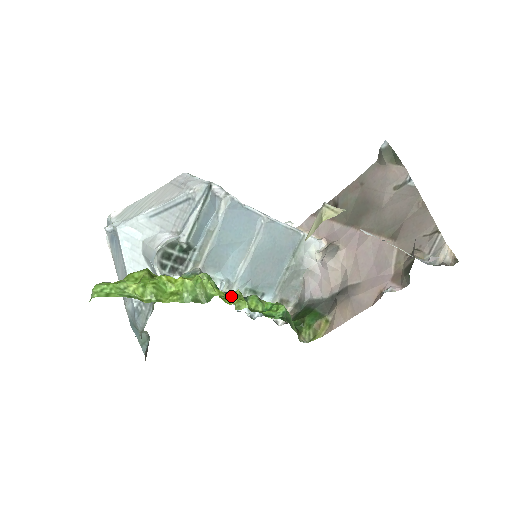
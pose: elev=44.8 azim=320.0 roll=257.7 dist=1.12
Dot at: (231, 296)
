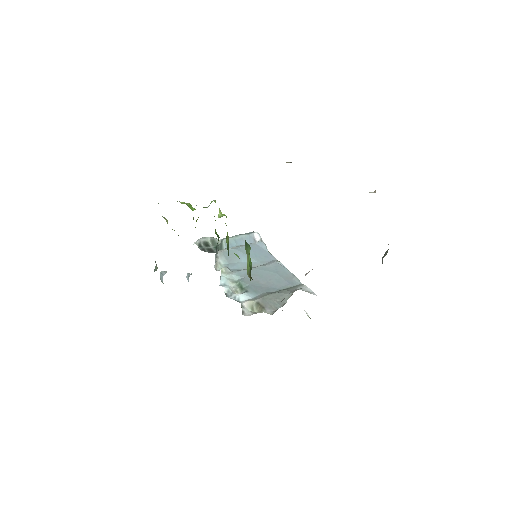
Dot at: occluded
